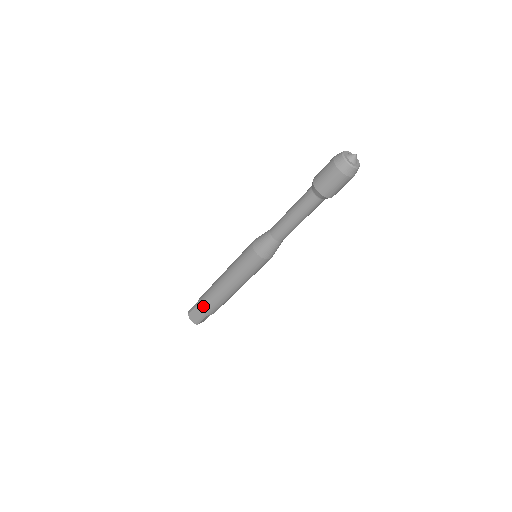
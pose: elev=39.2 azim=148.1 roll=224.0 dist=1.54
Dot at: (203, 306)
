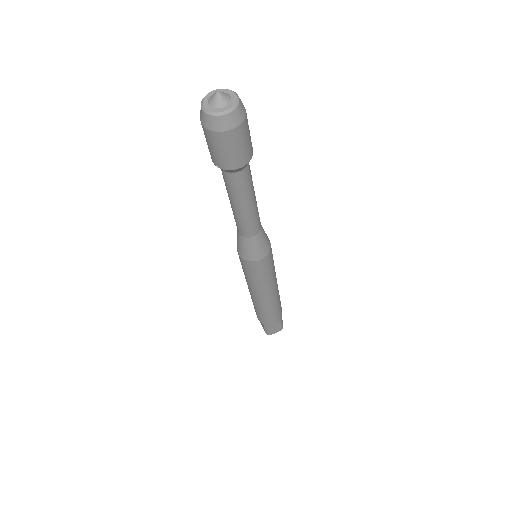
Dot at: occluded
